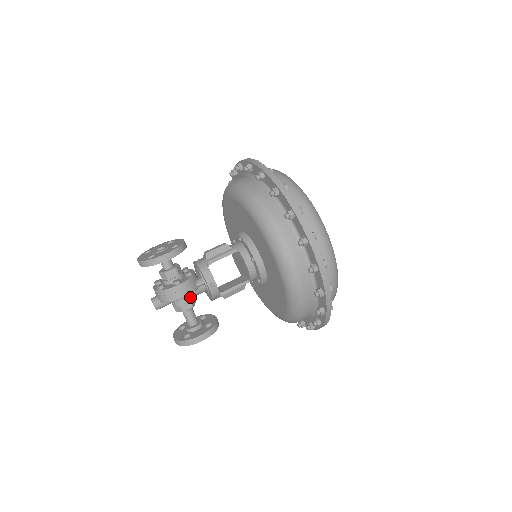
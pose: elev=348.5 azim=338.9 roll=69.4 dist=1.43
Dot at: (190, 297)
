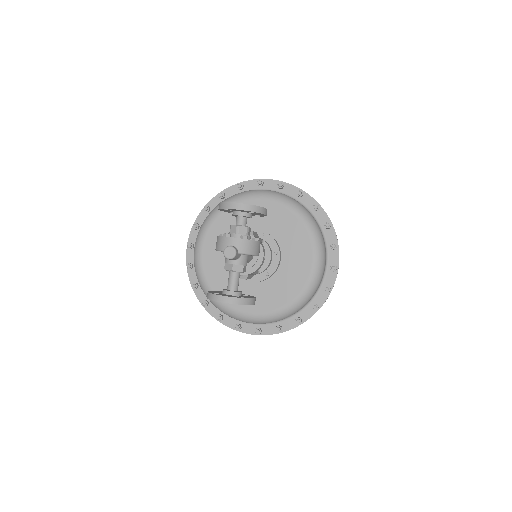
Dot at: occluded
